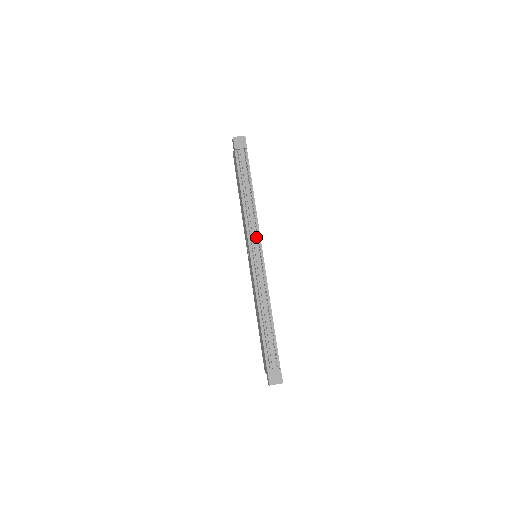
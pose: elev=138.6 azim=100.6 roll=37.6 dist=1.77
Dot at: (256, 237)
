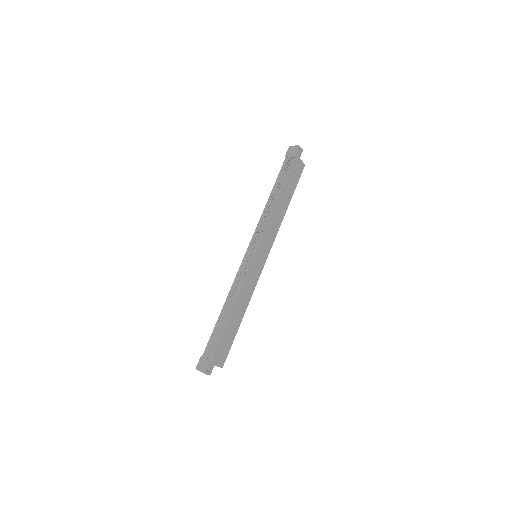
Dot at: (259, 237)
